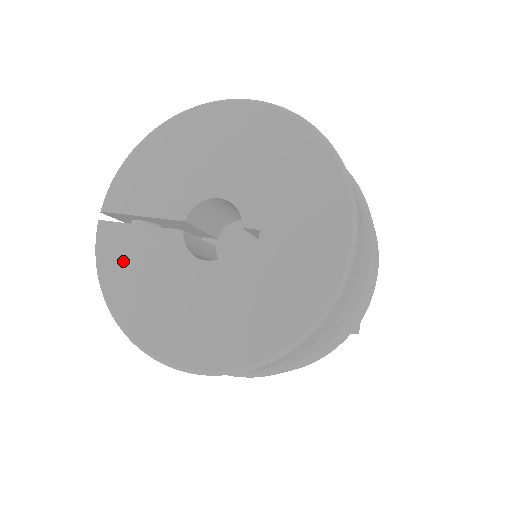
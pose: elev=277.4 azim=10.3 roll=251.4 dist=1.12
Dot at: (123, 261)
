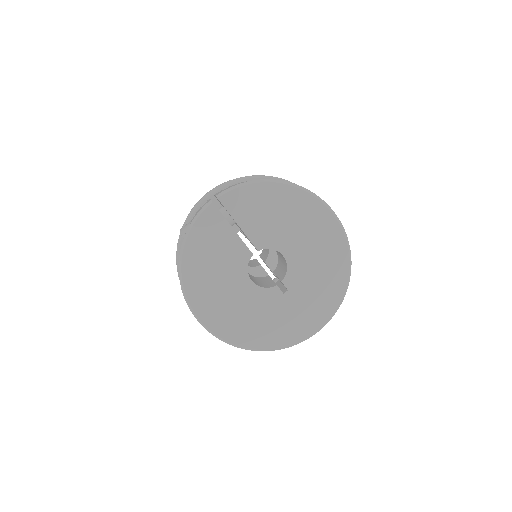
Dot at: (209, 239)
